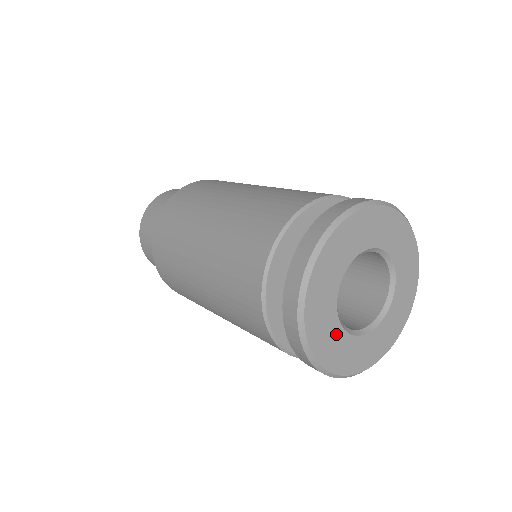
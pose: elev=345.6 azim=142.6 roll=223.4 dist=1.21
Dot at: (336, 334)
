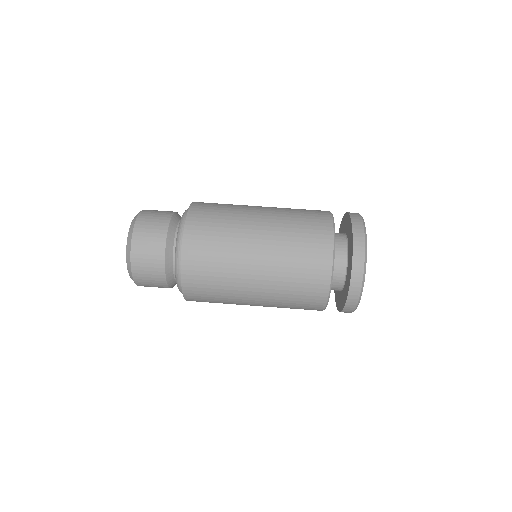
Dot at: occluded
